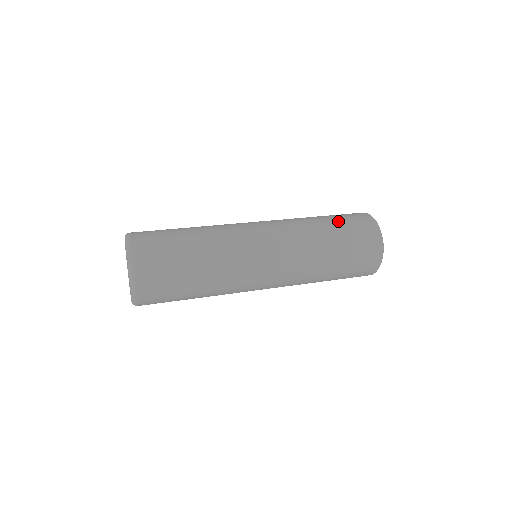
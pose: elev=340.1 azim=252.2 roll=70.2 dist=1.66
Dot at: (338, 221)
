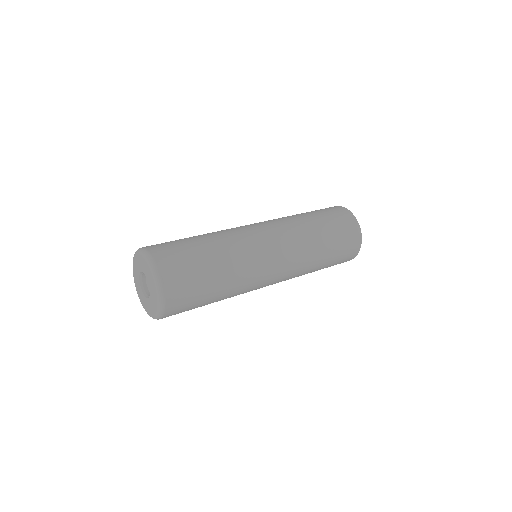
Dot at: (327, 220)
